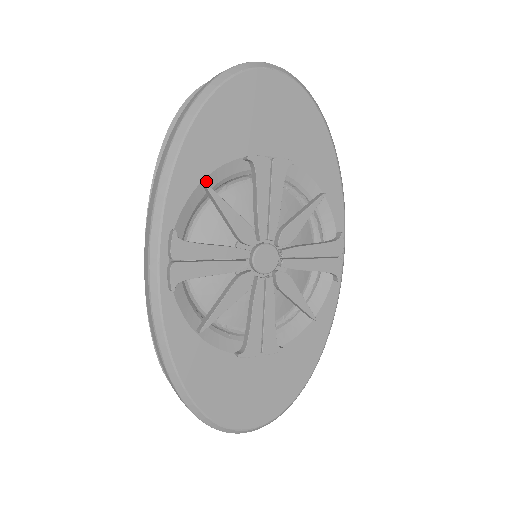
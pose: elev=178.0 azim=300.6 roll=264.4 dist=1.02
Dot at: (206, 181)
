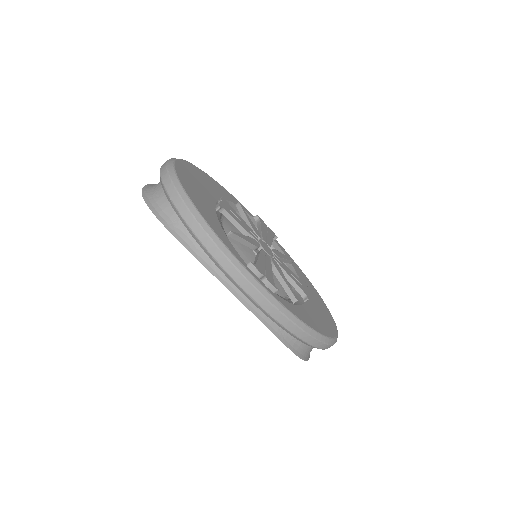
Dot at: (224, 233)
